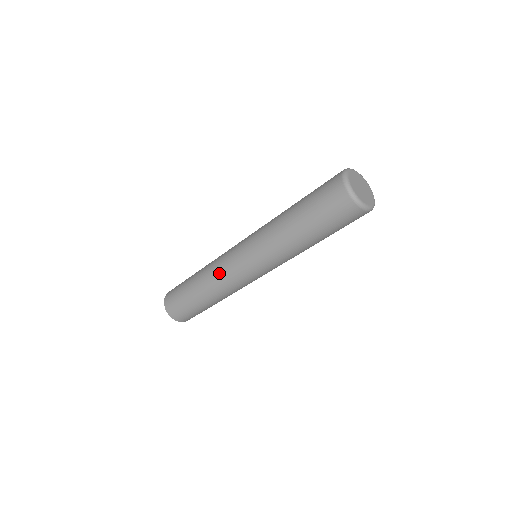
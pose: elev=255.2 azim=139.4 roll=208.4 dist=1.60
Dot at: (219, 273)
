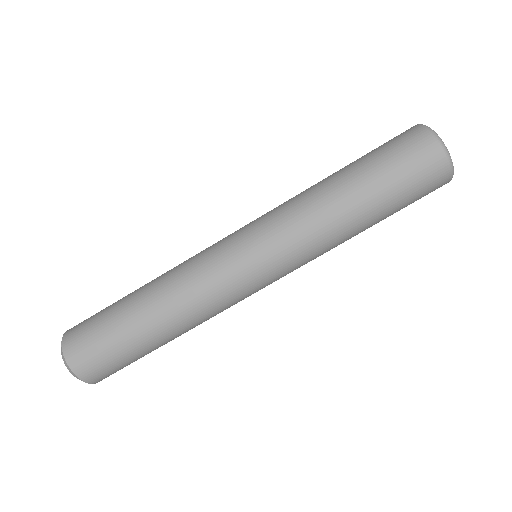
Dot at: (200, 284)
